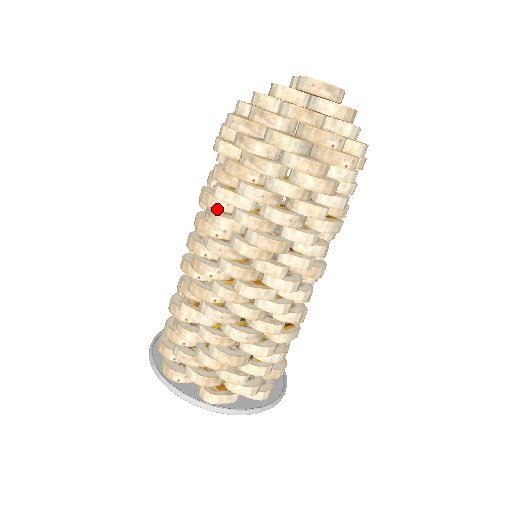
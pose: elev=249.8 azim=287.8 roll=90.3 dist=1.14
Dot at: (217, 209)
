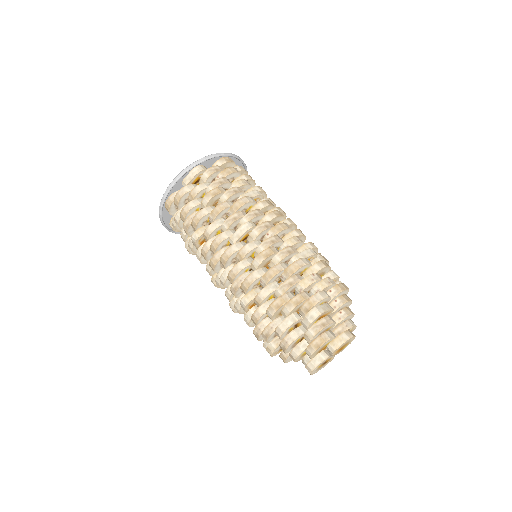
Dot at: (242, 290)
